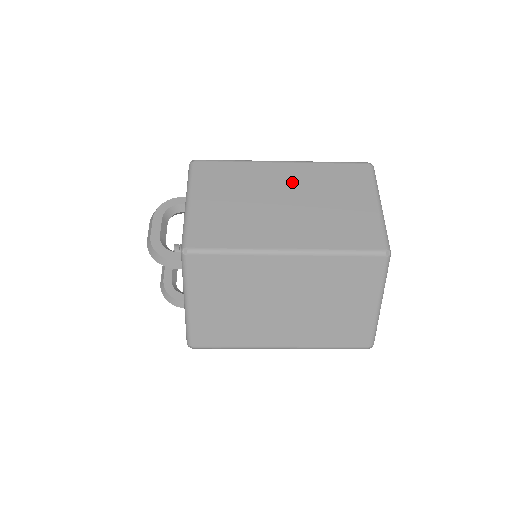
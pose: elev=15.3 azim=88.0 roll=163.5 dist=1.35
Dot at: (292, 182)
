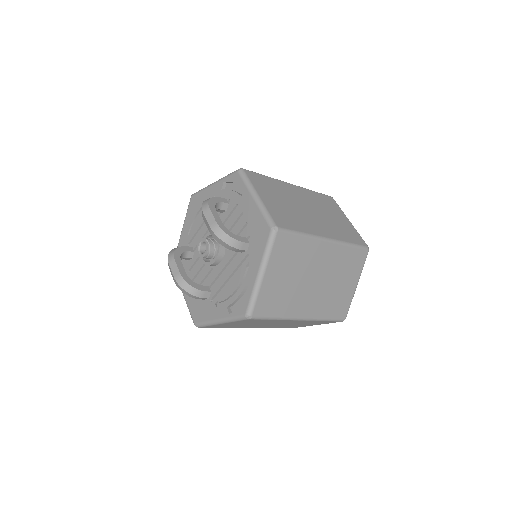
Dot at: (304, 198)
